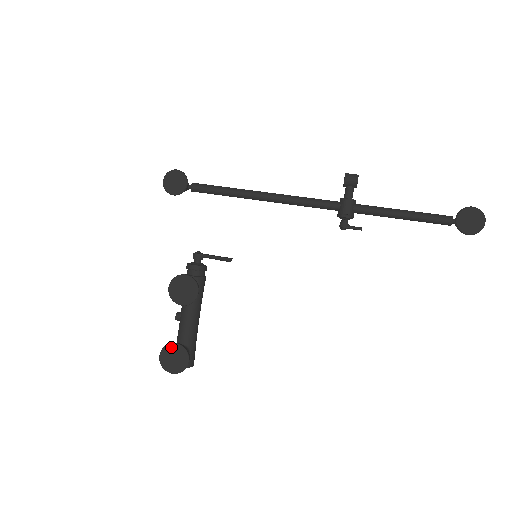
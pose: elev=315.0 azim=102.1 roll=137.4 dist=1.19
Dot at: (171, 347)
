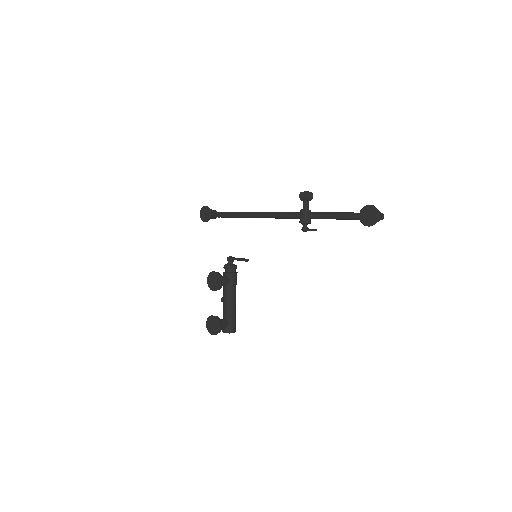
Dot at: (211, 318)
